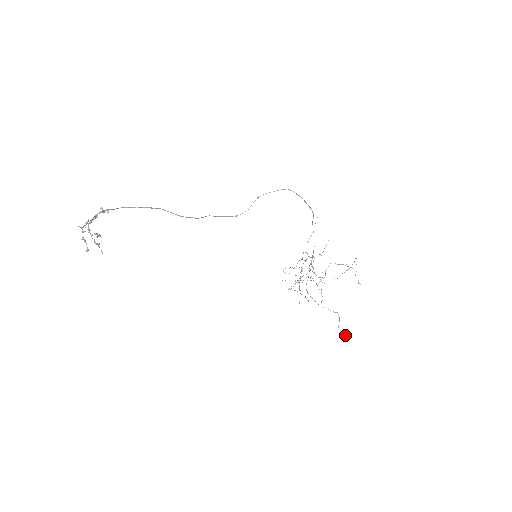
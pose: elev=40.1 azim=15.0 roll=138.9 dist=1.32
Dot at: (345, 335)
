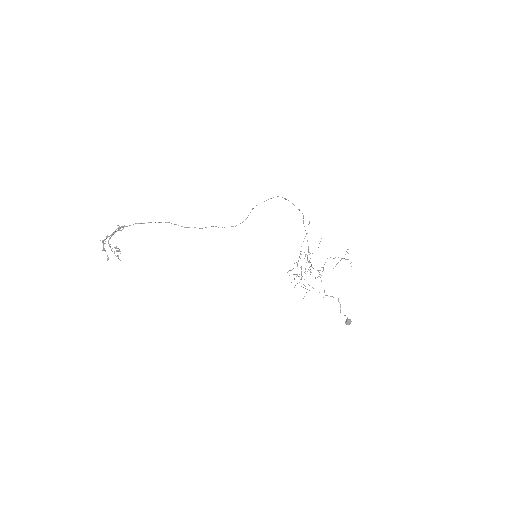
Dot at: (347, 318)
